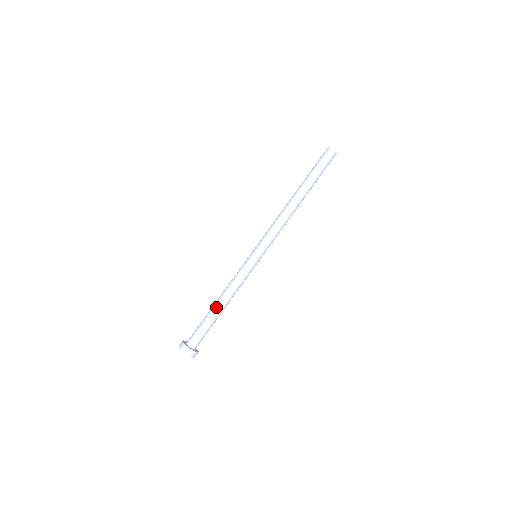
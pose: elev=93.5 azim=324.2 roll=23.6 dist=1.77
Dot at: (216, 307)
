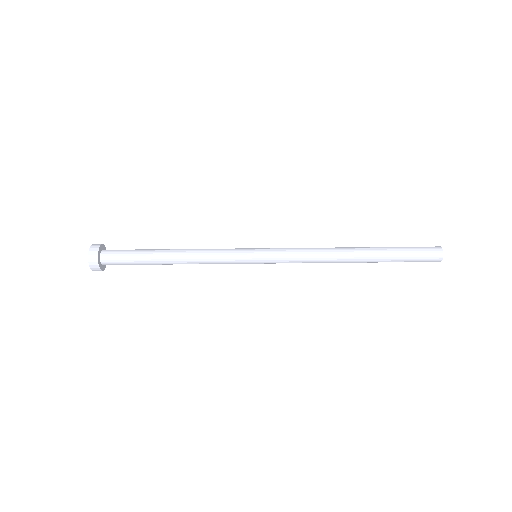
Dot at: (166, 259)
